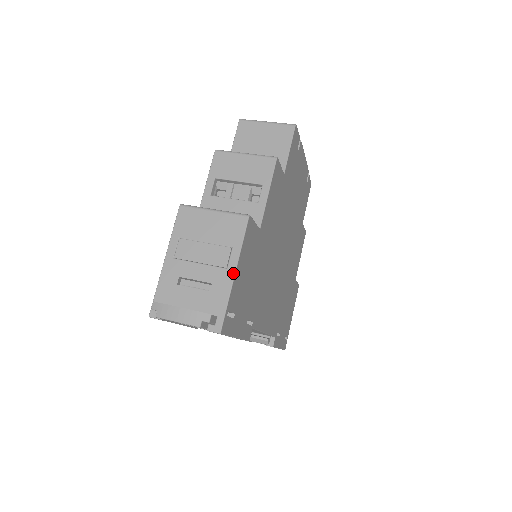
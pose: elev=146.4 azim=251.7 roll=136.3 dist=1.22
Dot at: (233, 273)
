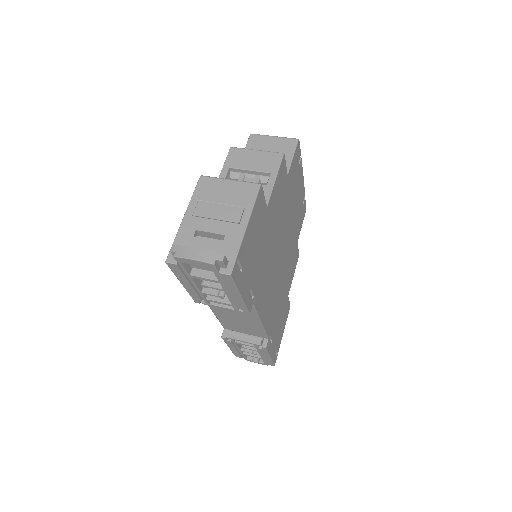
Dot at: (245, 227)
